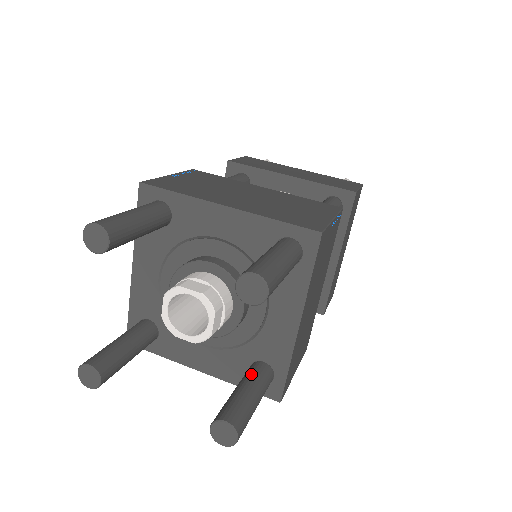
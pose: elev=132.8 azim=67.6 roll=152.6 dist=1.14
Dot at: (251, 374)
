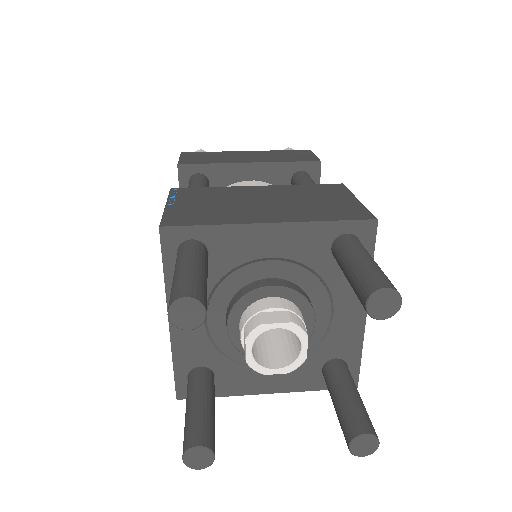
Dot at: (338, 376)
